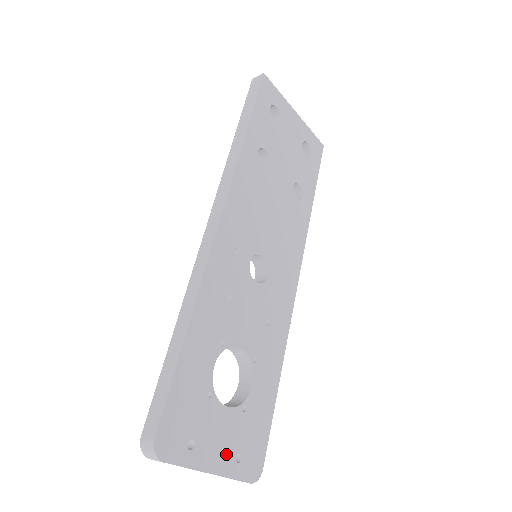
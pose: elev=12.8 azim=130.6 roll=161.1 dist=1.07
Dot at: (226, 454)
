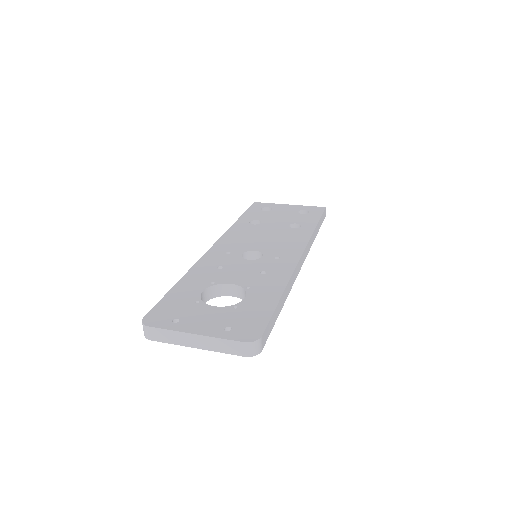
Dot at: (213, 326)
